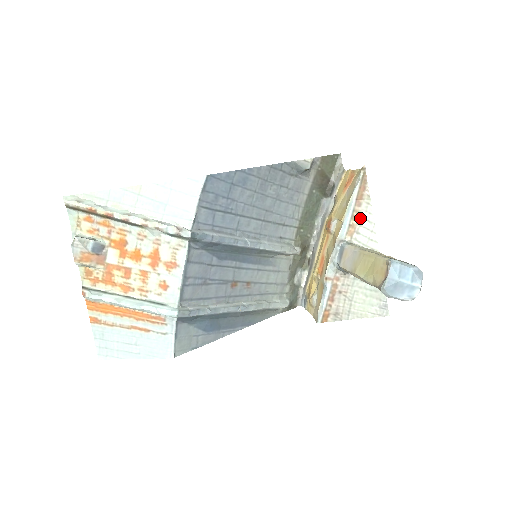
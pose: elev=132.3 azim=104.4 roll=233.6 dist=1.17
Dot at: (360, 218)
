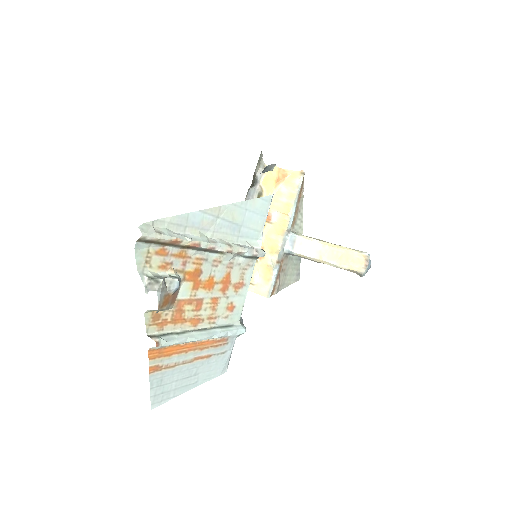
Dot at: (298, 212)
